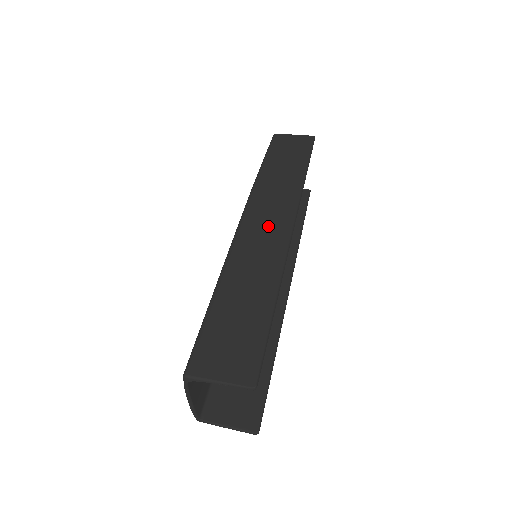
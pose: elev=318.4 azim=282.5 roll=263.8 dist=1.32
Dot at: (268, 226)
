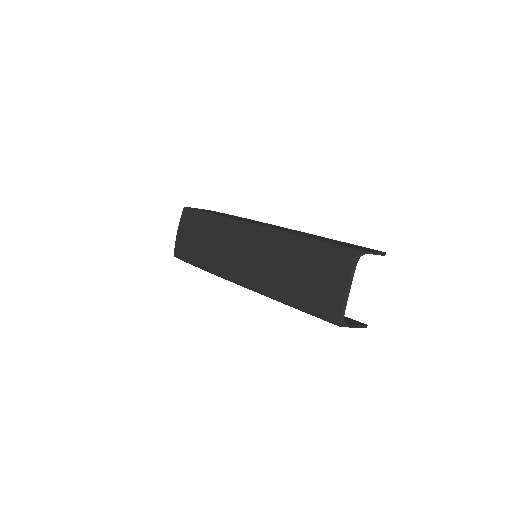
Dot at: occluded
